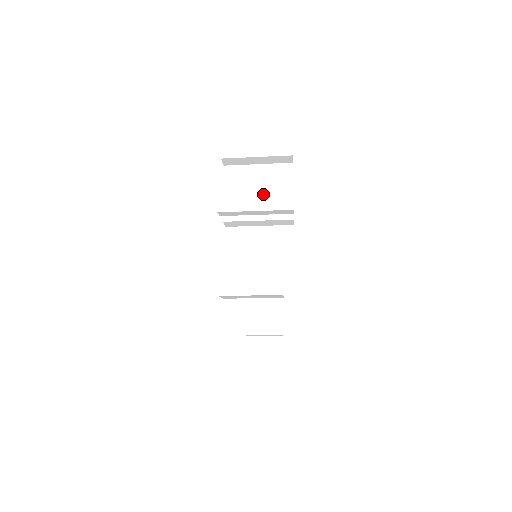
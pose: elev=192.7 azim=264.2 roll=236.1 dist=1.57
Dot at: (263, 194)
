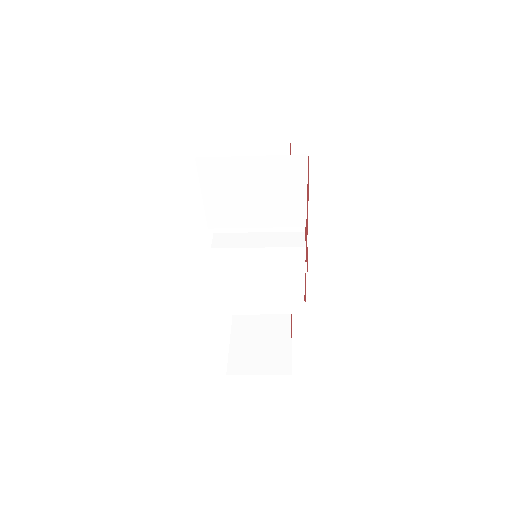
Dot at: (262, 197)
